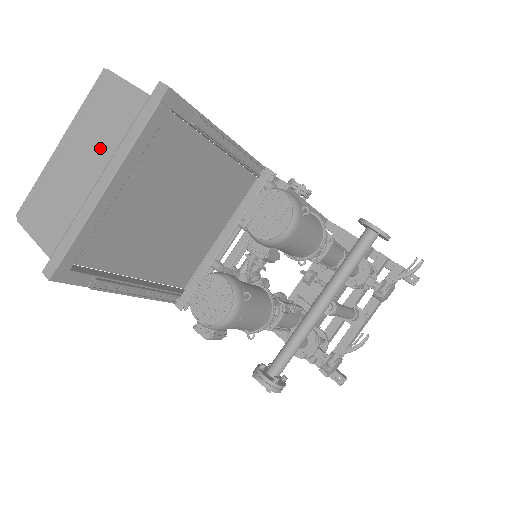
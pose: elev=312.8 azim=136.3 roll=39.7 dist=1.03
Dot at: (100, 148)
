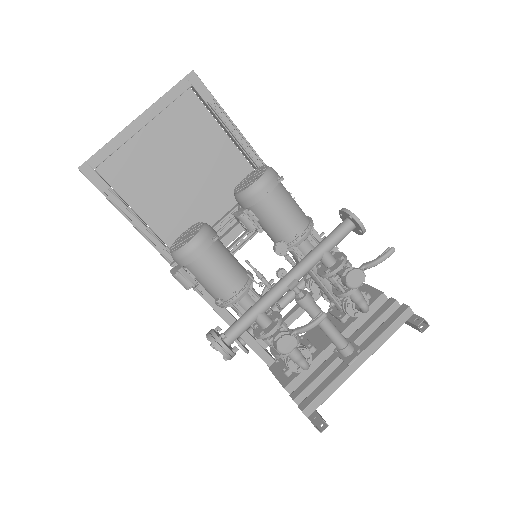
Dot at: occluded
